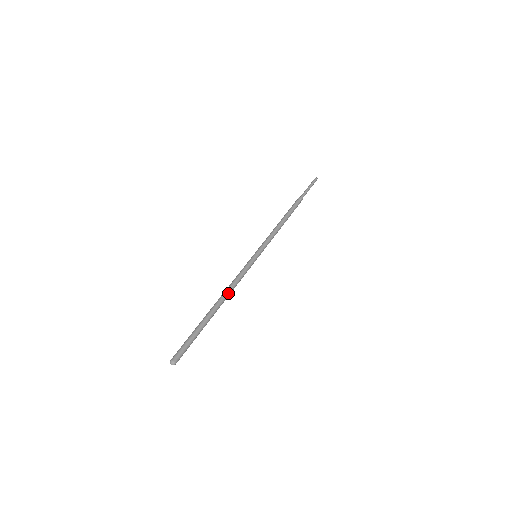
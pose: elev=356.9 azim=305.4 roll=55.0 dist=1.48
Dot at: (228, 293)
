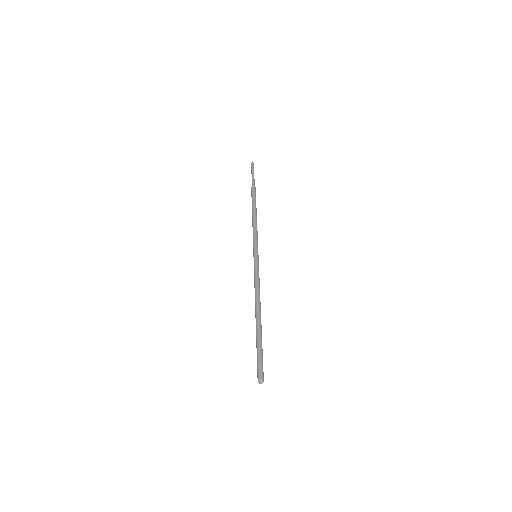
Dot at: occluded
